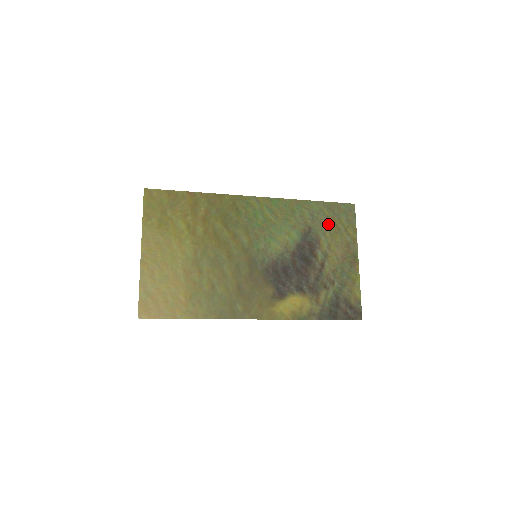
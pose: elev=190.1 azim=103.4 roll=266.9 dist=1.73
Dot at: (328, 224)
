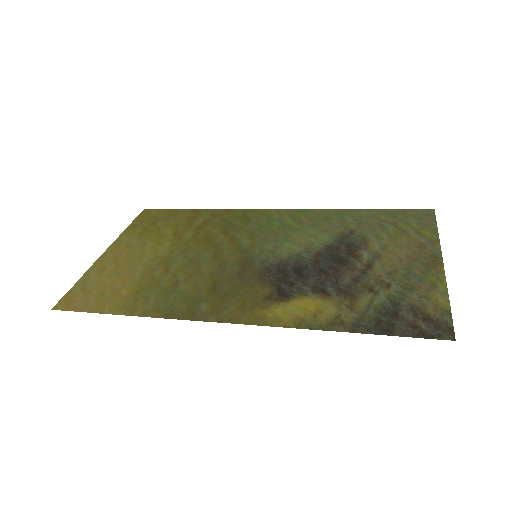
Dot at: (385, 227)
